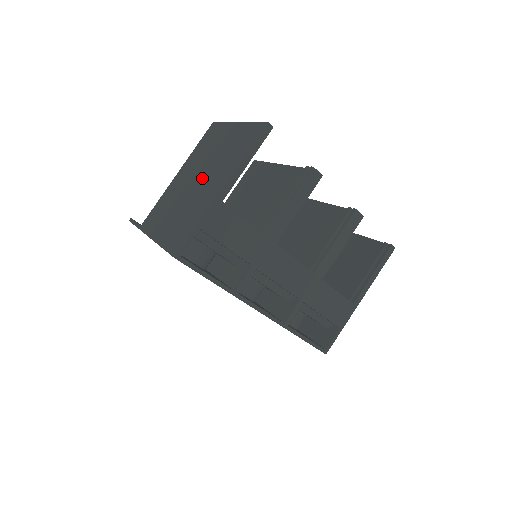
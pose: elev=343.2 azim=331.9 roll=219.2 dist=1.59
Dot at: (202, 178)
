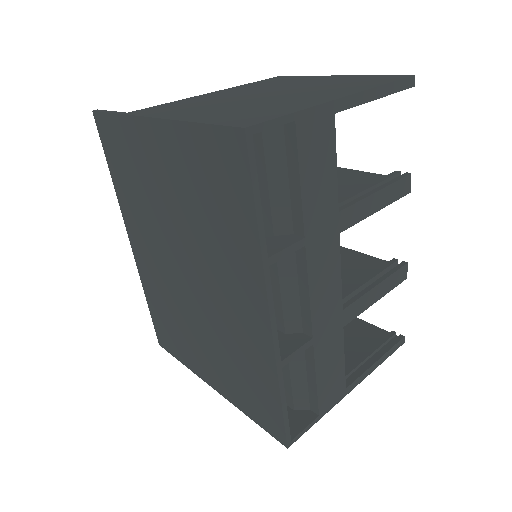
Dot at: (282, 92)
